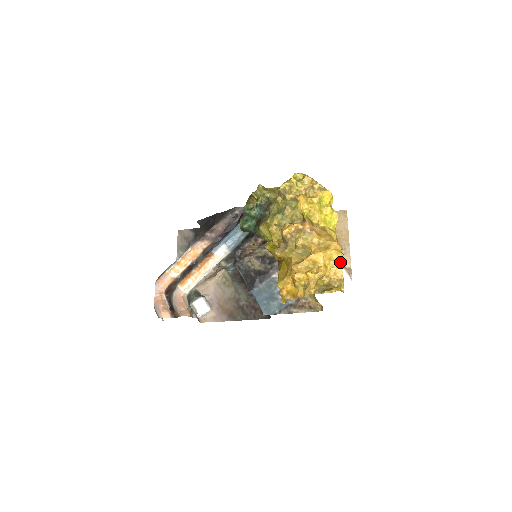
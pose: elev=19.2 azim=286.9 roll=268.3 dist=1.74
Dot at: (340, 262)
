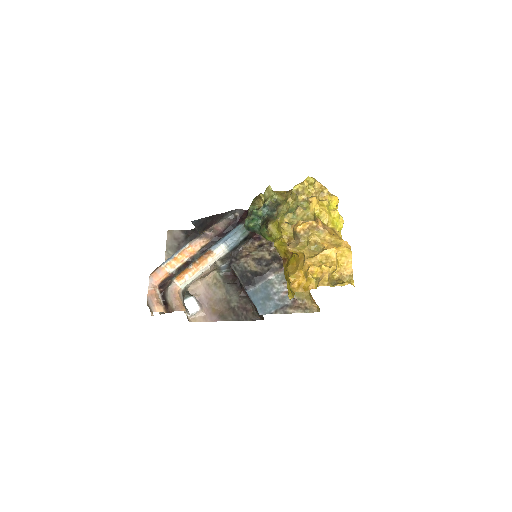
Dot at: (351, 259)
